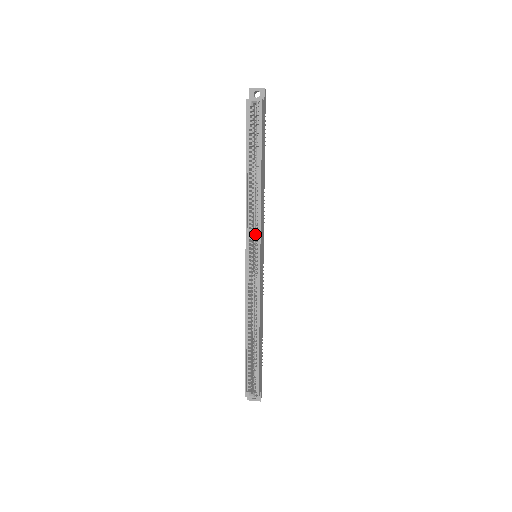
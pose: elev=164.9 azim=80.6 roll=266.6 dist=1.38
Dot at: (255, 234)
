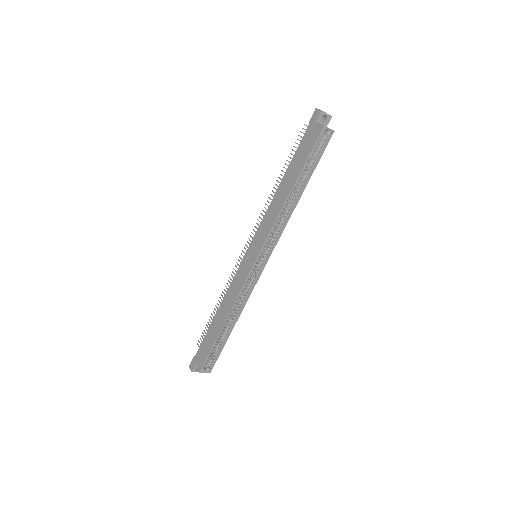
Dot at: (272, 242)
